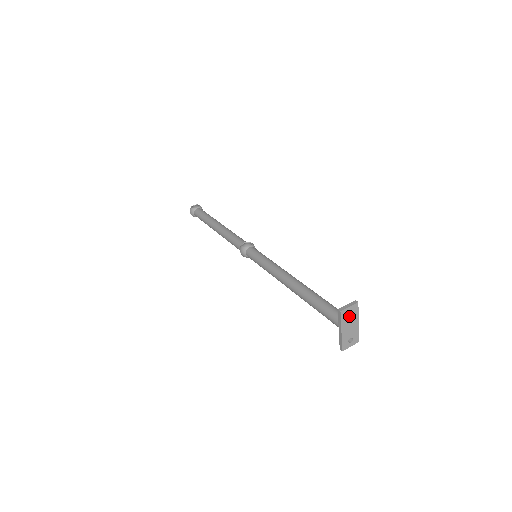
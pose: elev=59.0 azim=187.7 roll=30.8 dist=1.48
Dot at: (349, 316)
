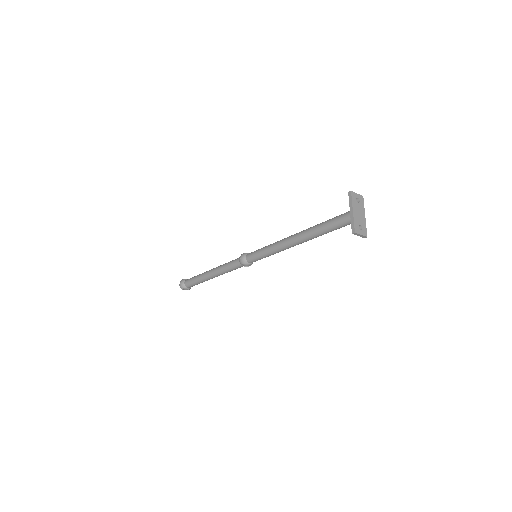
Dot at: (357, 202)
